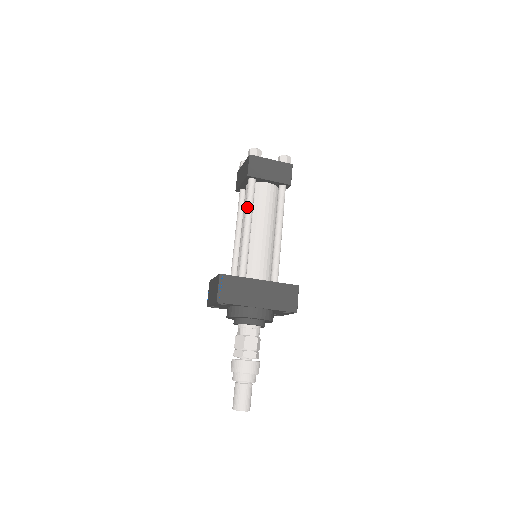
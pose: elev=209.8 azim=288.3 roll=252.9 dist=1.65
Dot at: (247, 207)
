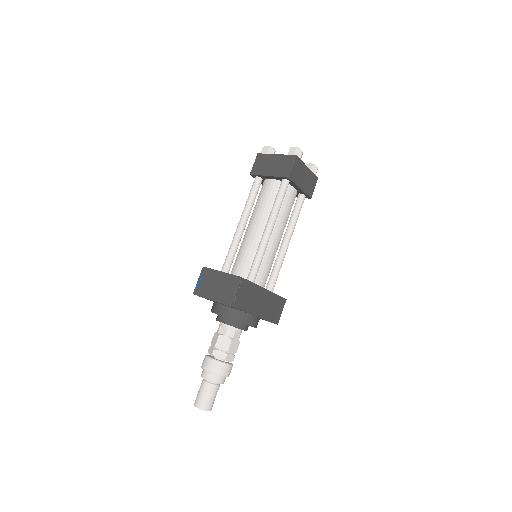
Dot at: (276, 210)
